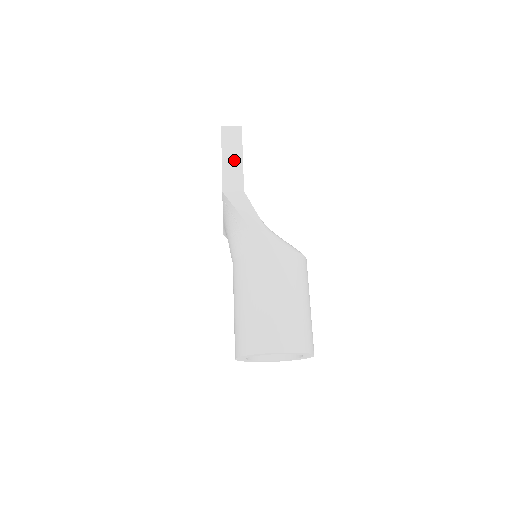
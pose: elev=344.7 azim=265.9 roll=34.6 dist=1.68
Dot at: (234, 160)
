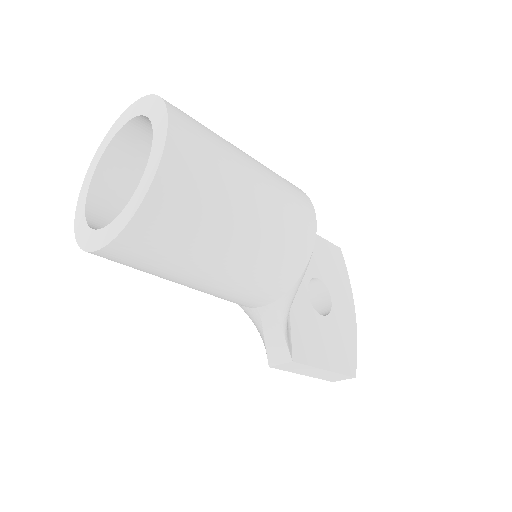
Dot at: occluded
